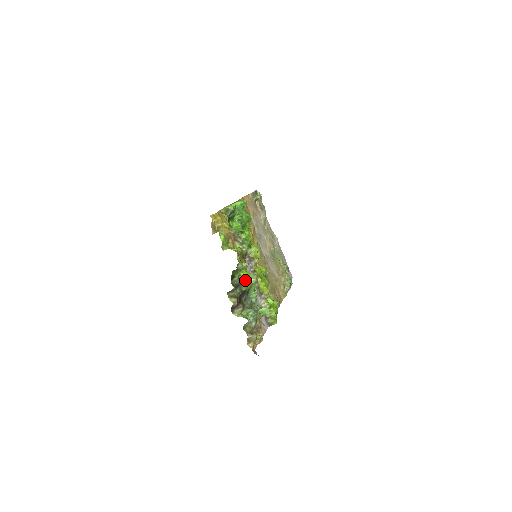
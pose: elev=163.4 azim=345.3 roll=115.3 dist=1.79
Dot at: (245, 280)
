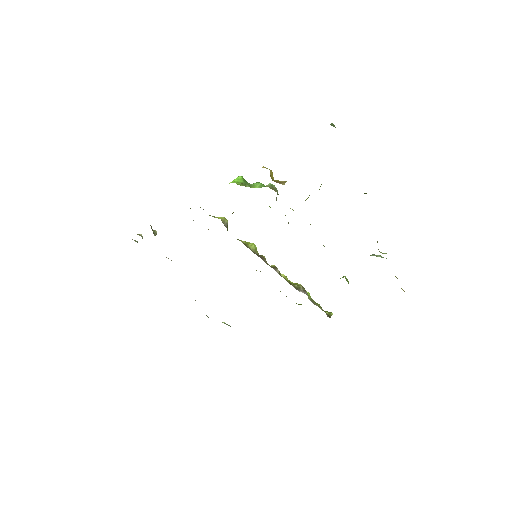
Dot at: occluded
